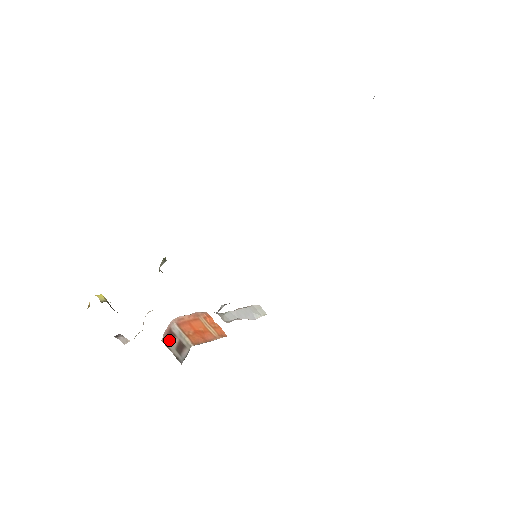
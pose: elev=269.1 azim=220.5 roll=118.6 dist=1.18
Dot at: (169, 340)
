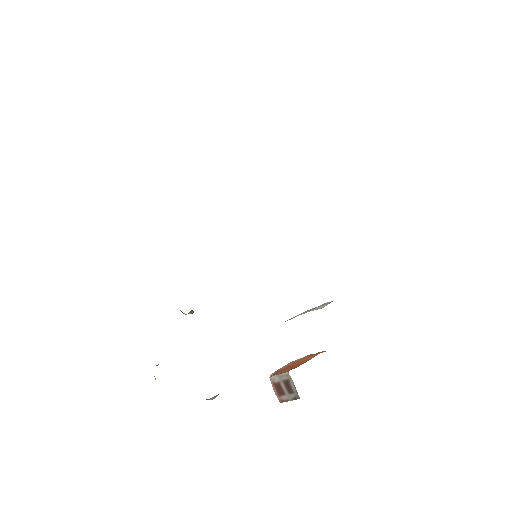
Dot at: (281, 394)
